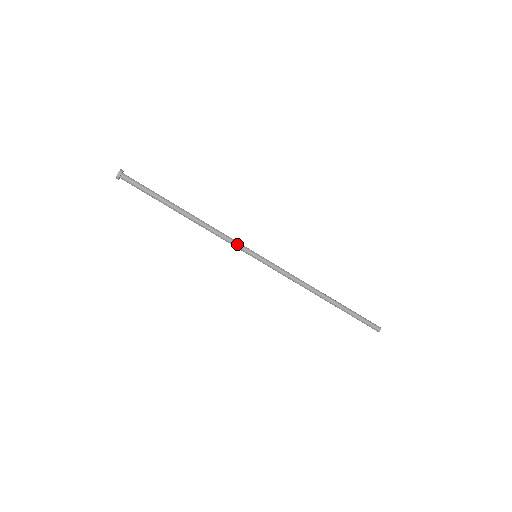
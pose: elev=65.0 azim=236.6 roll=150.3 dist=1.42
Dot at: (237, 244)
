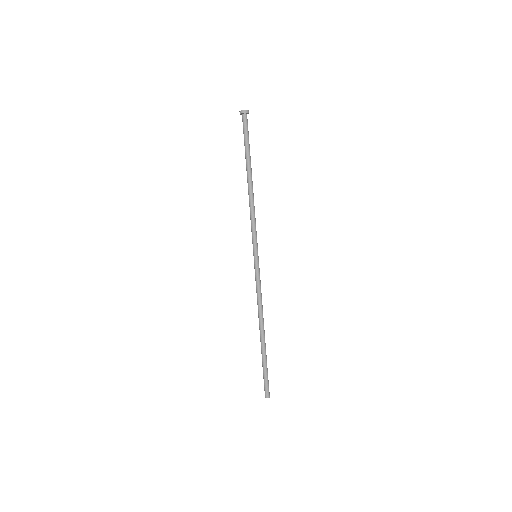
Dot at: (254, 235)
